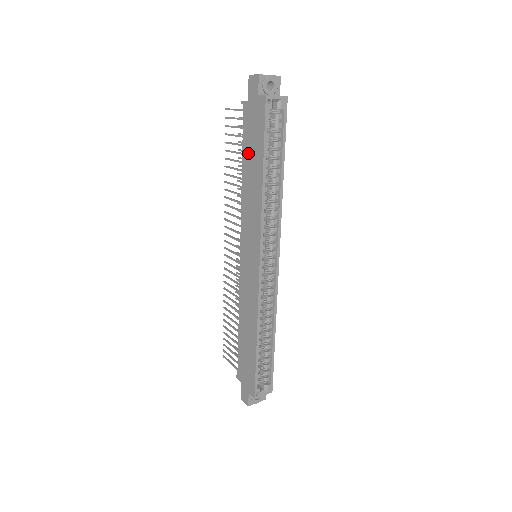
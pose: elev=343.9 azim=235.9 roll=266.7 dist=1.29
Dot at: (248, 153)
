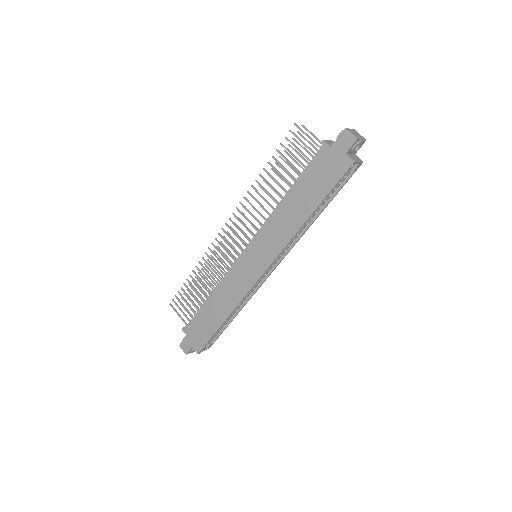
Dot at: (304, 186)
